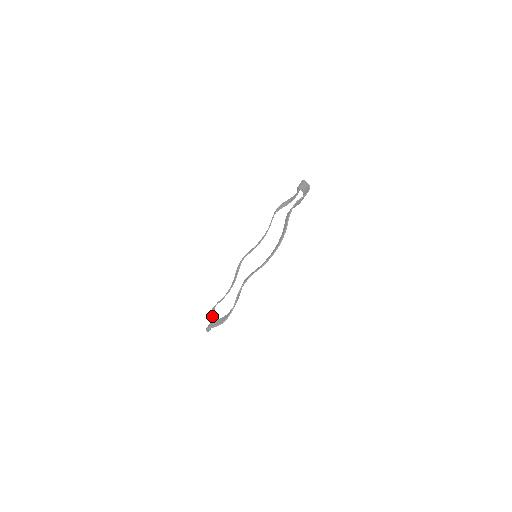
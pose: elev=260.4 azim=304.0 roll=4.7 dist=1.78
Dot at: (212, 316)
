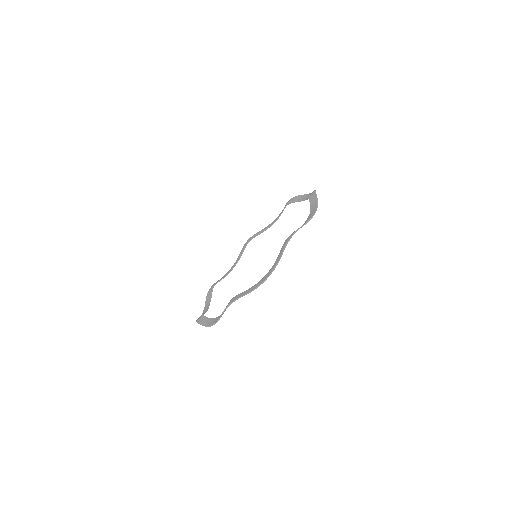
Dot at: (208, 298)
